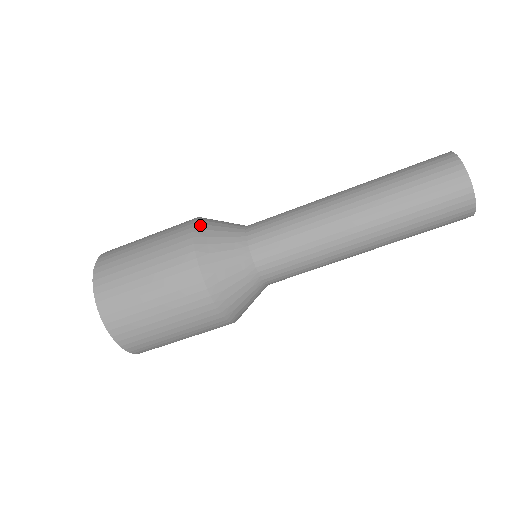
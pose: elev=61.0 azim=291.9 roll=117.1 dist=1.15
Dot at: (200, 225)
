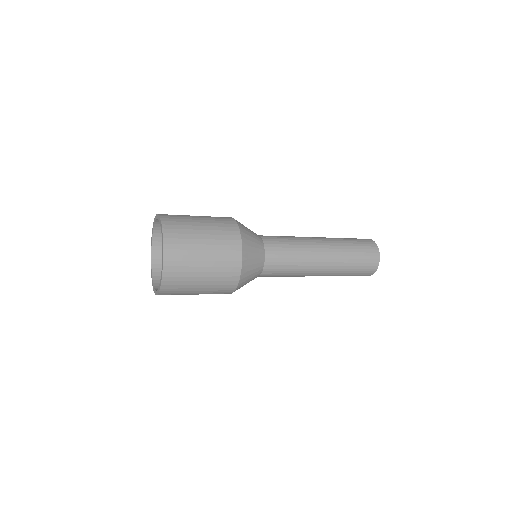
Dot at: (245, 268)
